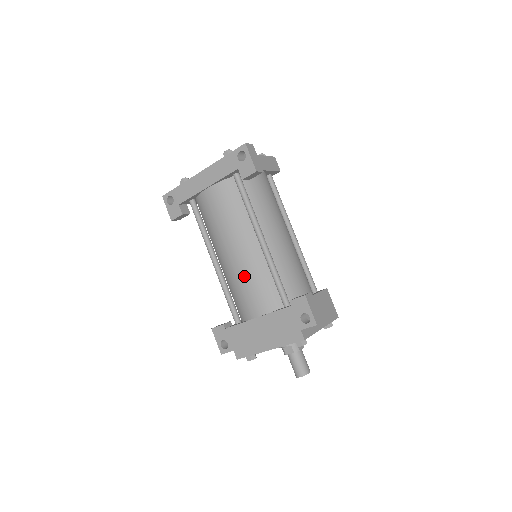
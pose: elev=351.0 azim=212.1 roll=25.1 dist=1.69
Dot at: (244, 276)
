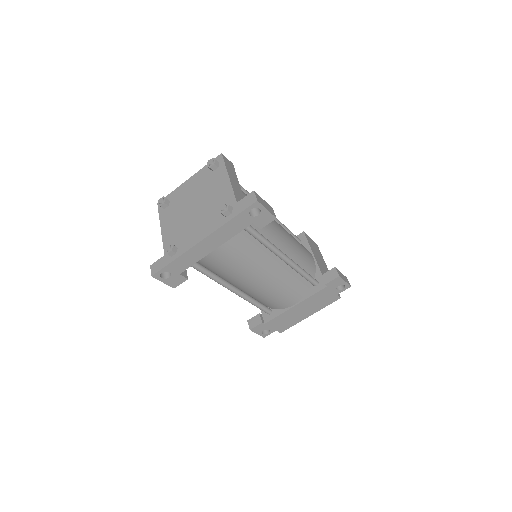
Dot at: (276, 289)
